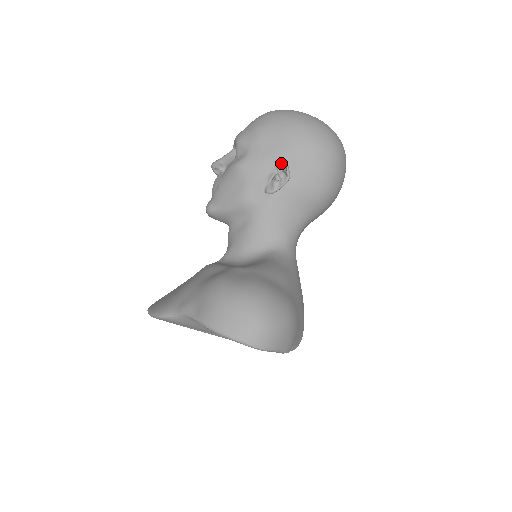
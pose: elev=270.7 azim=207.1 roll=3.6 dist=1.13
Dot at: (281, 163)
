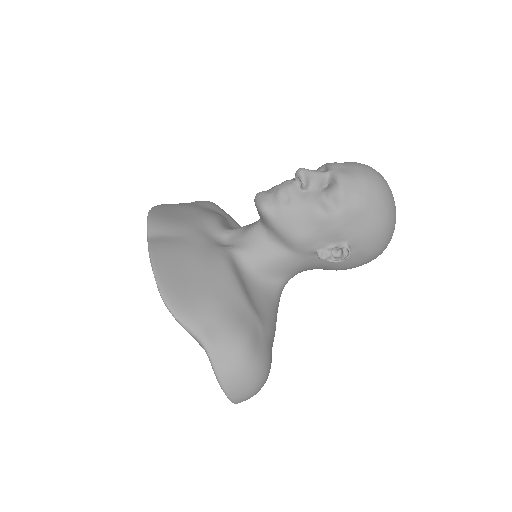
Dot at: (348, 247)
